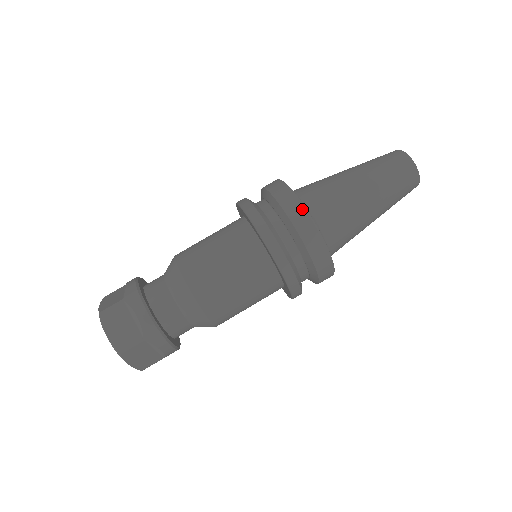
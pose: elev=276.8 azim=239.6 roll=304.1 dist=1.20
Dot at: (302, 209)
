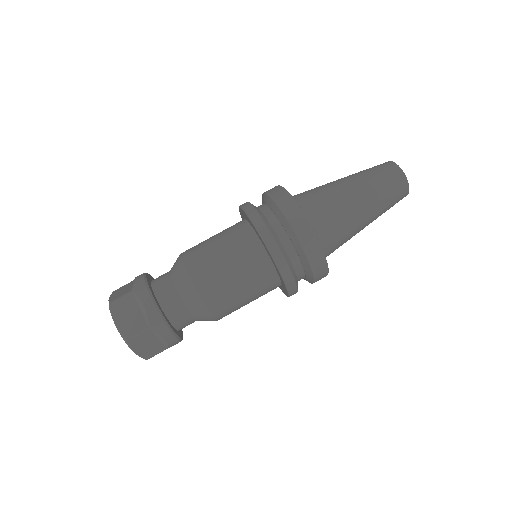
Dot at: (323, 261)
